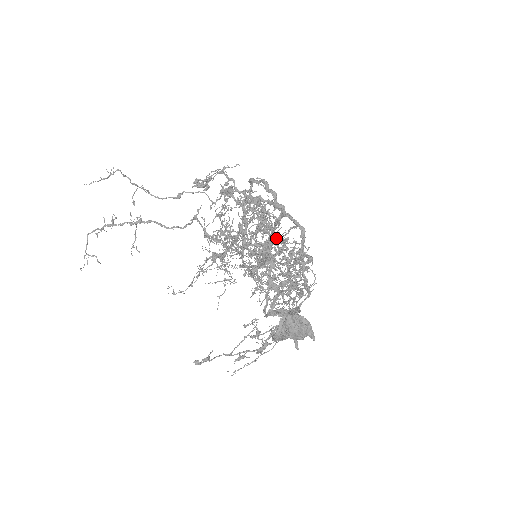
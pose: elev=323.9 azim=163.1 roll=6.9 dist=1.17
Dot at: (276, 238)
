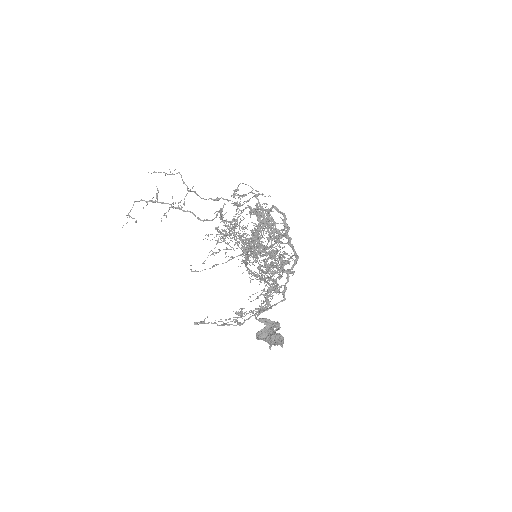
Dot at: (278, 260)
